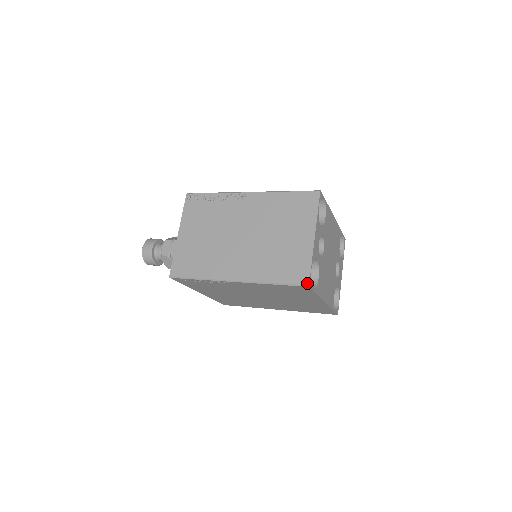
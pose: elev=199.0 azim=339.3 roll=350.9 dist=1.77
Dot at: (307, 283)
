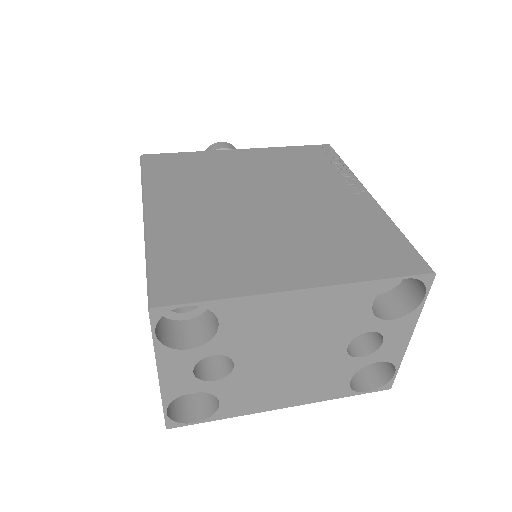
Dot at: (165, 423)
